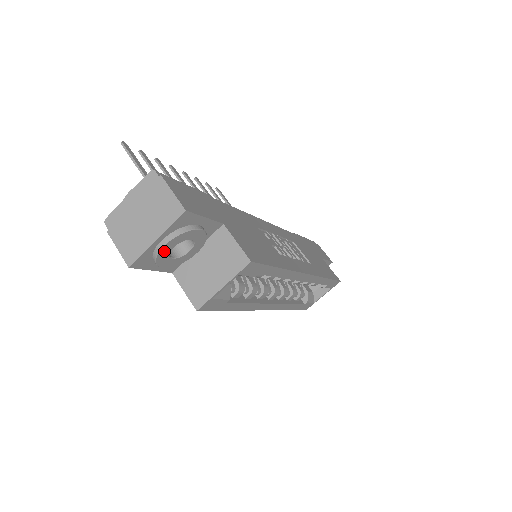
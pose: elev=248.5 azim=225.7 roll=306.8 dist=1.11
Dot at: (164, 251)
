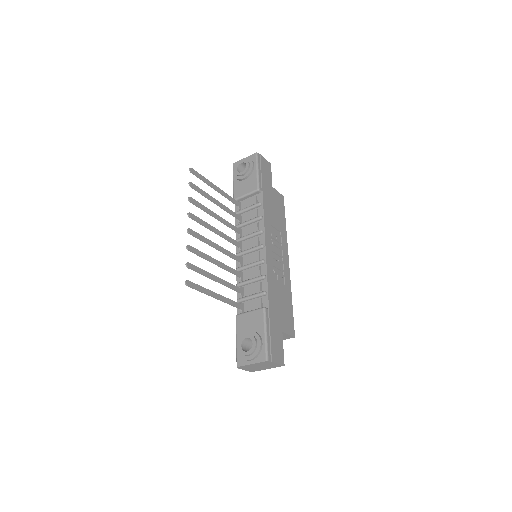
Dot at: occluded
